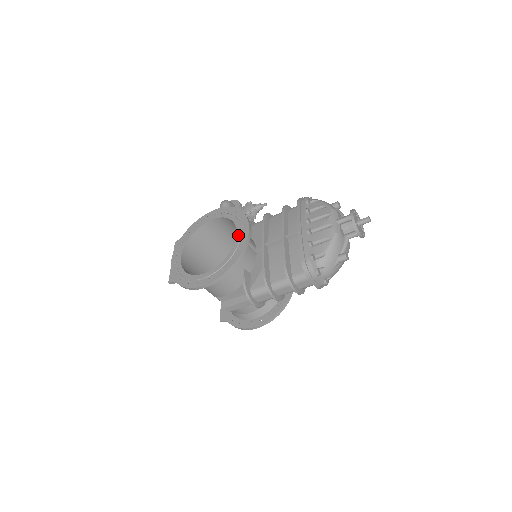
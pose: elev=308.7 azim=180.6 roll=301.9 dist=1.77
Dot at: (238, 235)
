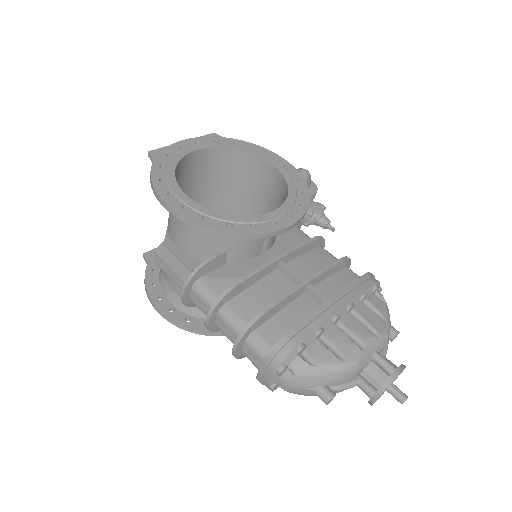
Dot at: (272, 214)
